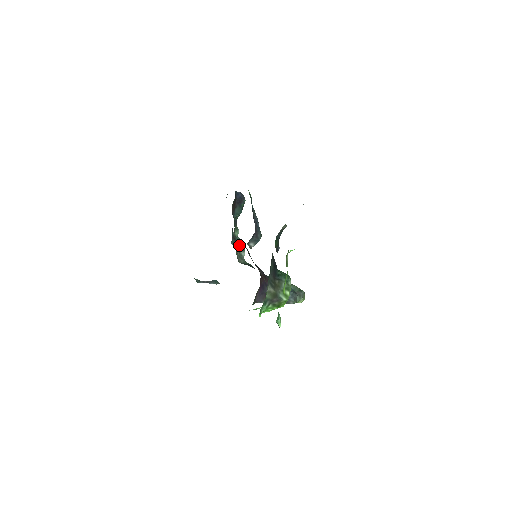
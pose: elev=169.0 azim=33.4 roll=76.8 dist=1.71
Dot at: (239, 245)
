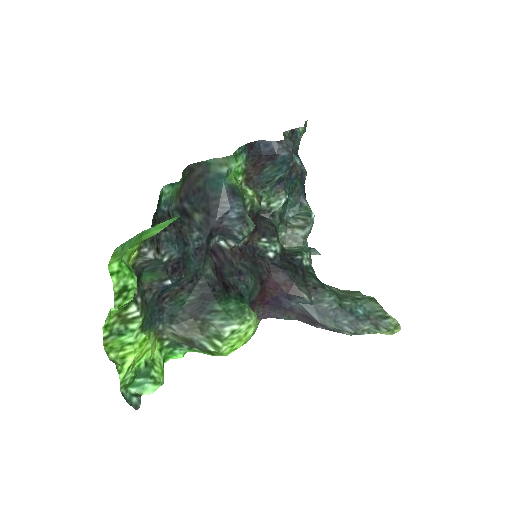
Dot at: (302, 217)
